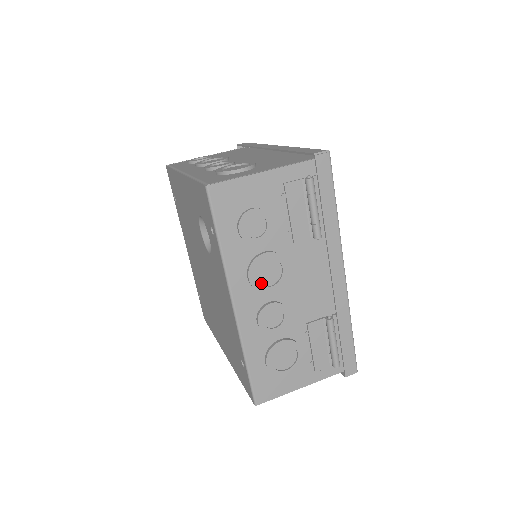
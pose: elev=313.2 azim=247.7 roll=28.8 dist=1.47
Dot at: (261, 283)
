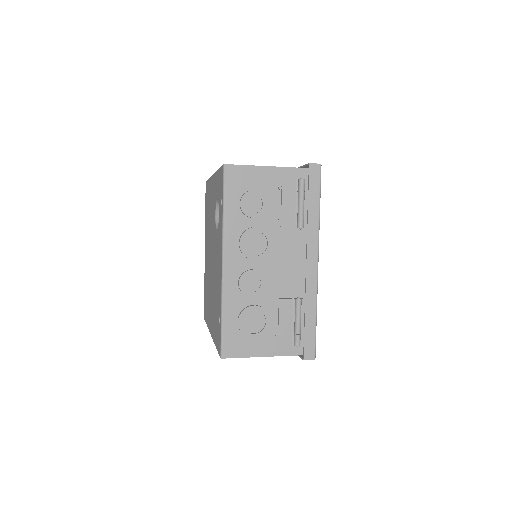
Dot at: (248, 251)
